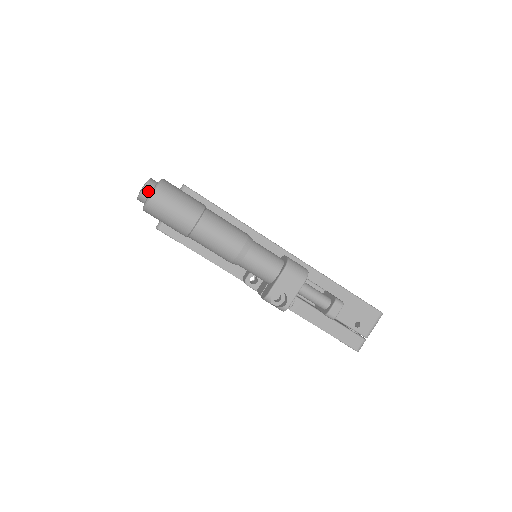
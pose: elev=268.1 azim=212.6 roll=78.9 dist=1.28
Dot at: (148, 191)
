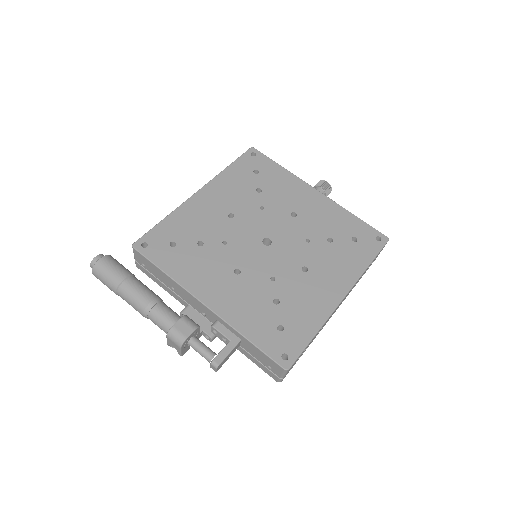
Dot at: occluded
